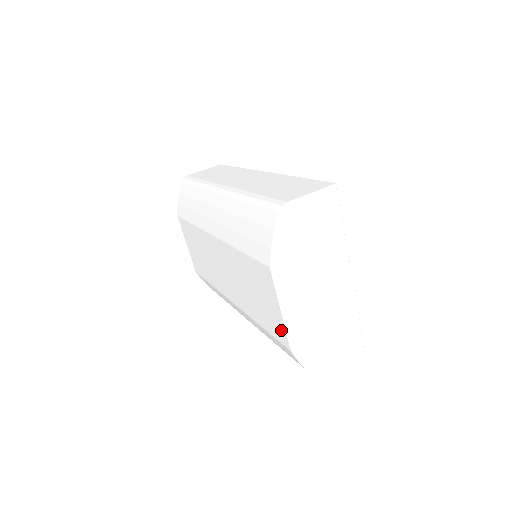
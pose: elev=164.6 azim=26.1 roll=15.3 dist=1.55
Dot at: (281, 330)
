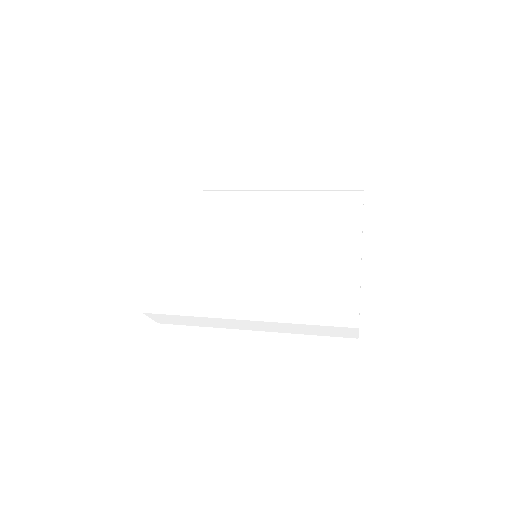
Dot at: (352, 264)
